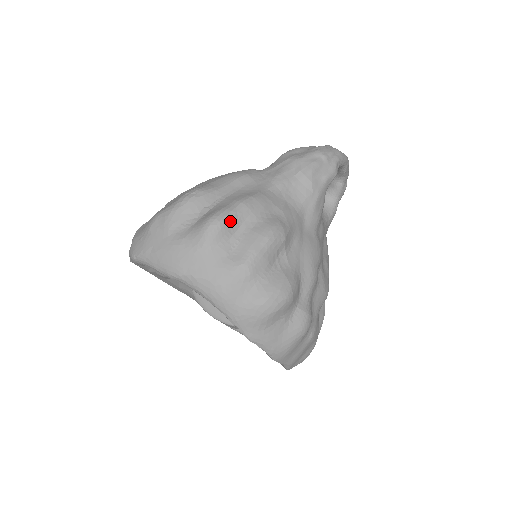
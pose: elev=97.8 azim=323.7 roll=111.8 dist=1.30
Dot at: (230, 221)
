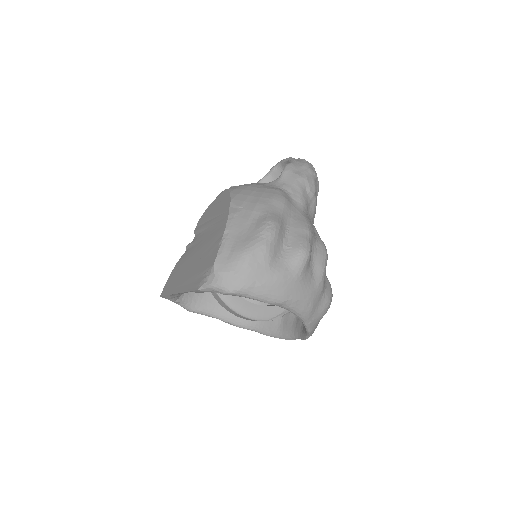
Dot at: occluded
